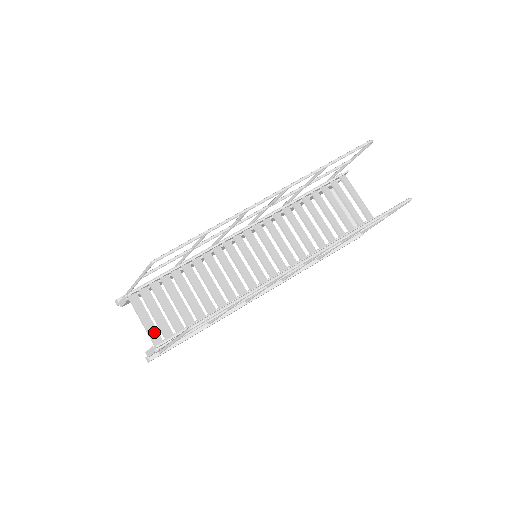
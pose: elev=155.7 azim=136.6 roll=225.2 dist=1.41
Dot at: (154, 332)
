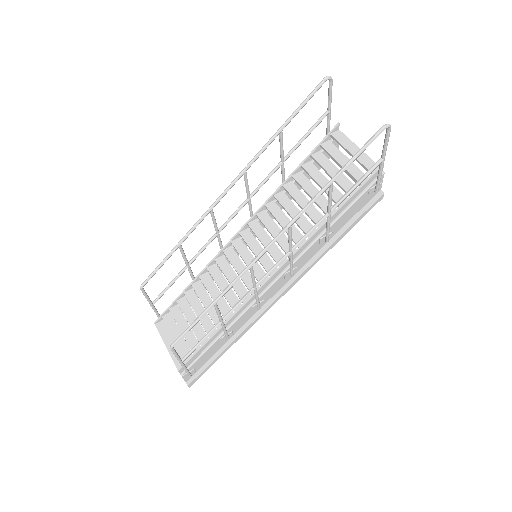
Dot at: occluded
